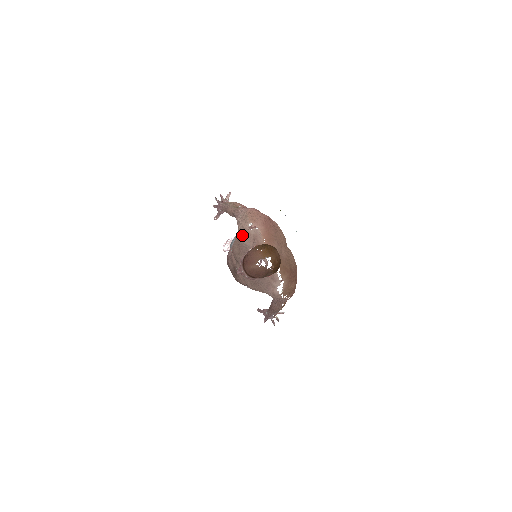
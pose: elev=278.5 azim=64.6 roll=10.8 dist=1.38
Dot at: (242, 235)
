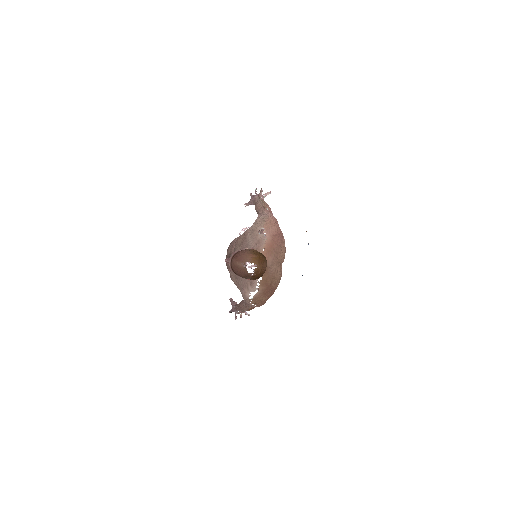
Dot at: (251, 233)
